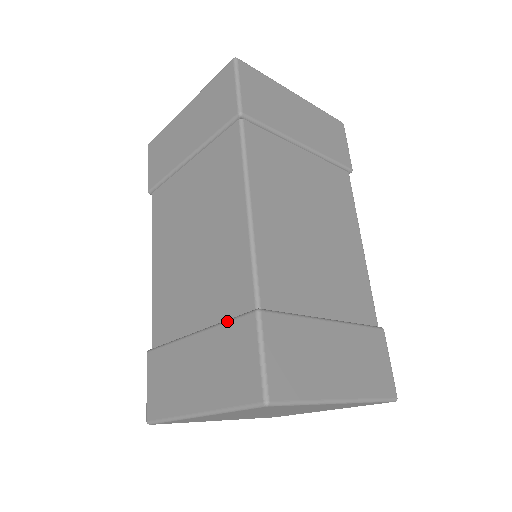
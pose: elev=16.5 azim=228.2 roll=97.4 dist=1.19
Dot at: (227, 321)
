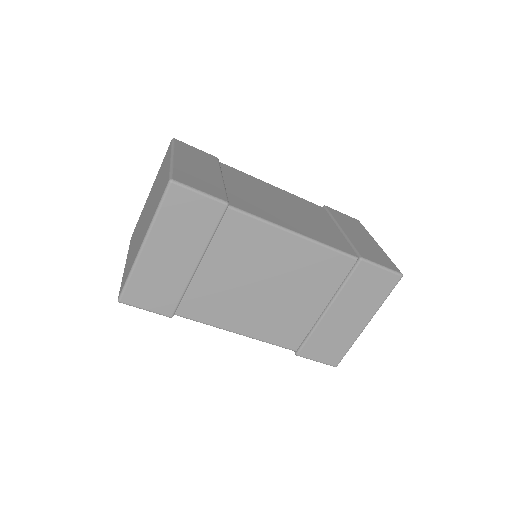
Dot at: (346, 282)
